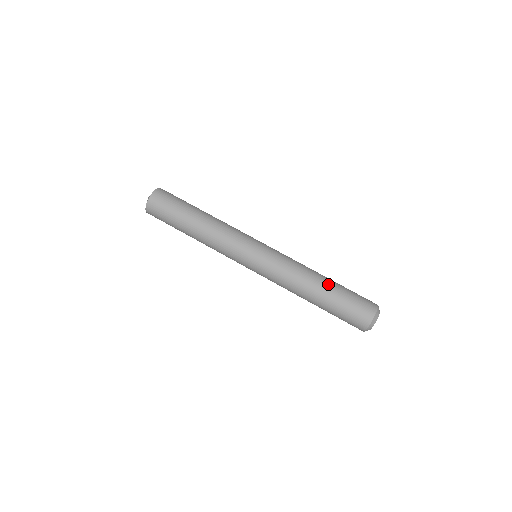
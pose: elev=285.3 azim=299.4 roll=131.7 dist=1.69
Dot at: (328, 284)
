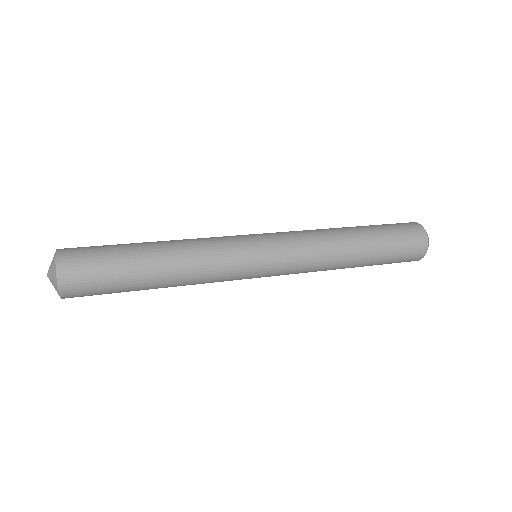
Dot at: occluded
